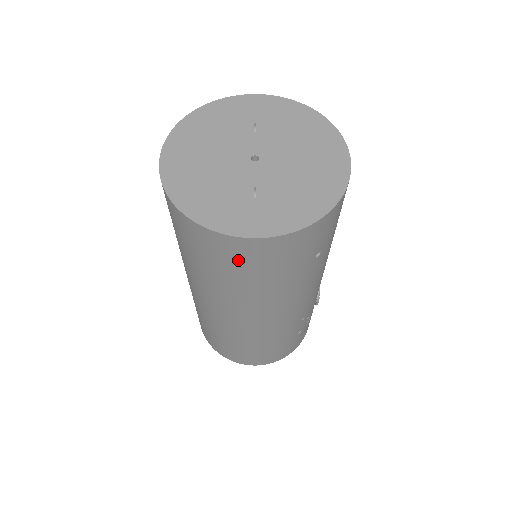
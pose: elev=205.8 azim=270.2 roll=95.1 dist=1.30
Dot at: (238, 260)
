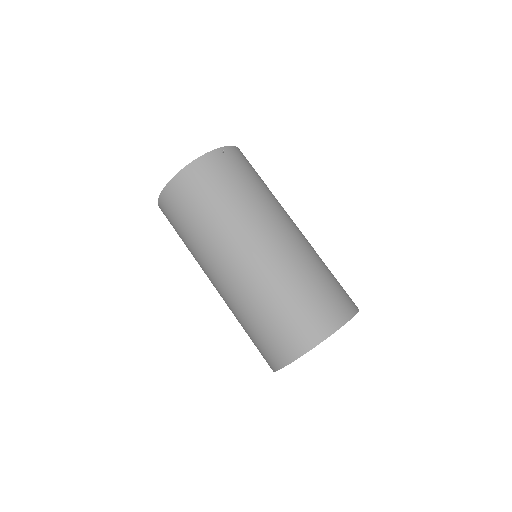
Dot at: occluded
